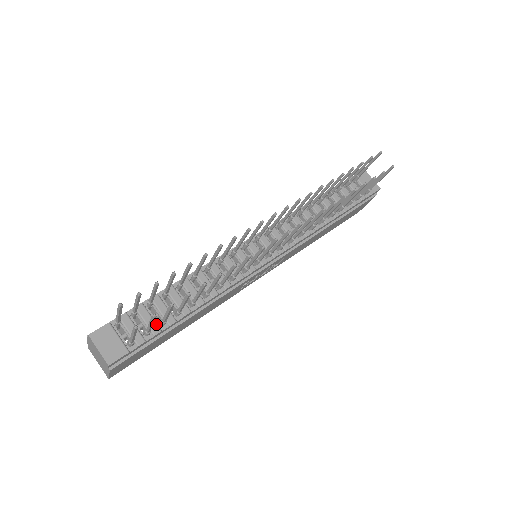
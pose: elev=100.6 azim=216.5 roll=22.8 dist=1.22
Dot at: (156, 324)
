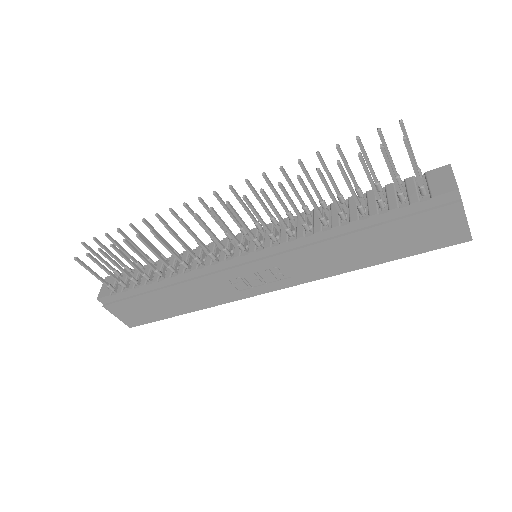
Dot at: occluded
